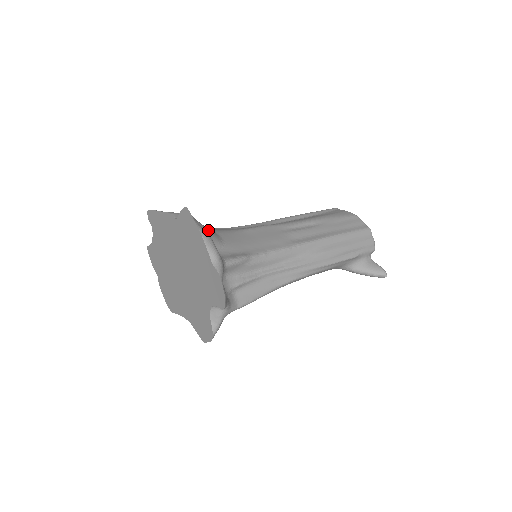
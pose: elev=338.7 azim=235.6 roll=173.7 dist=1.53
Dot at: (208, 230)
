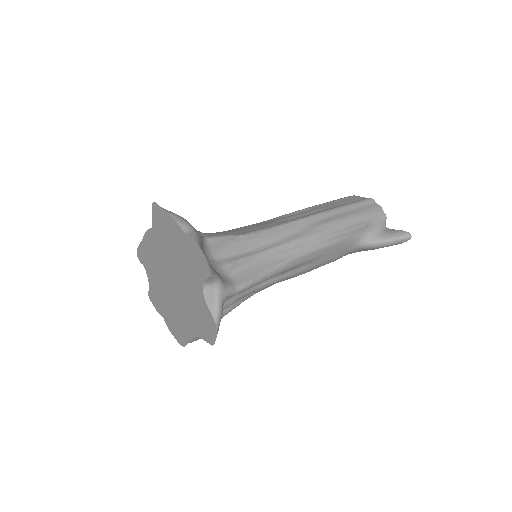
Dot at: occluded
